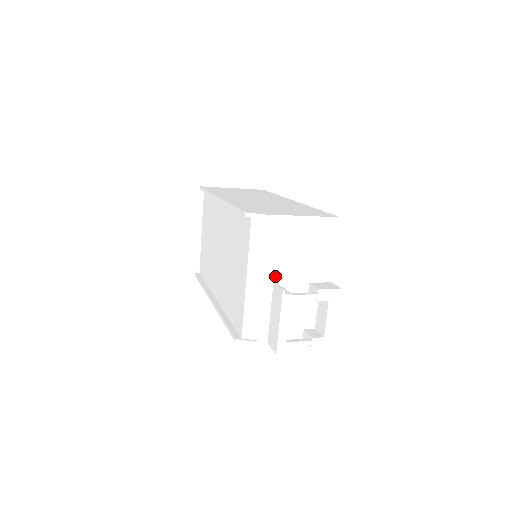
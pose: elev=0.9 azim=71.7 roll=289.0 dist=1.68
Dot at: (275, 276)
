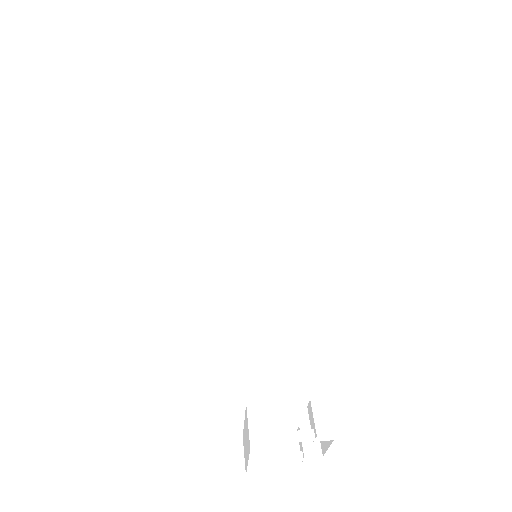
Dot at: (248, 400)
